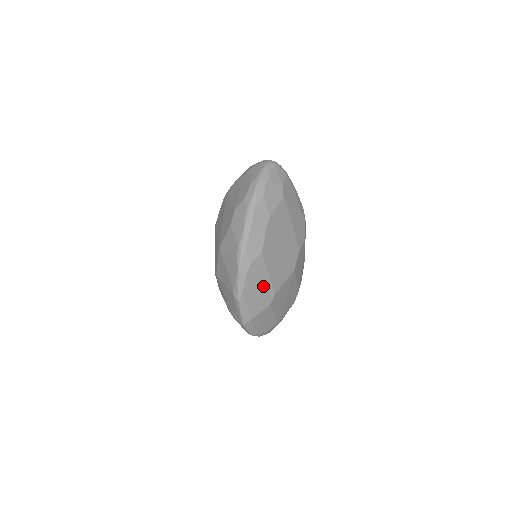
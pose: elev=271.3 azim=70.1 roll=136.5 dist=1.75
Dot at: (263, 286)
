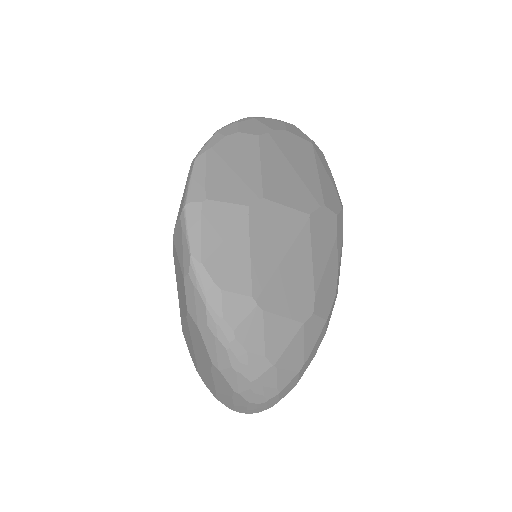
Dot at: (246, 171)
